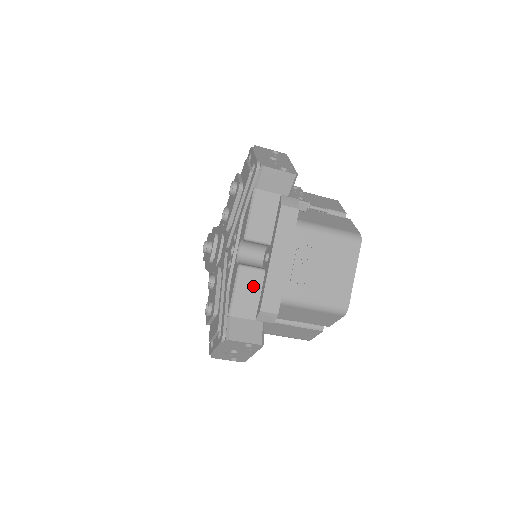
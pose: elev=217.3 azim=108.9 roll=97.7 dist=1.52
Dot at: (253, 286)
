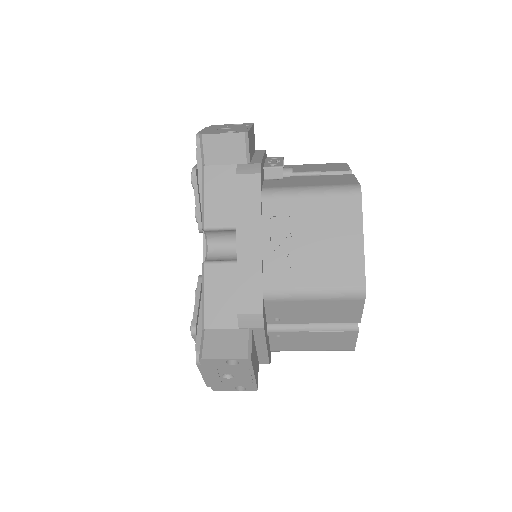
Dot at: (226, 285)
